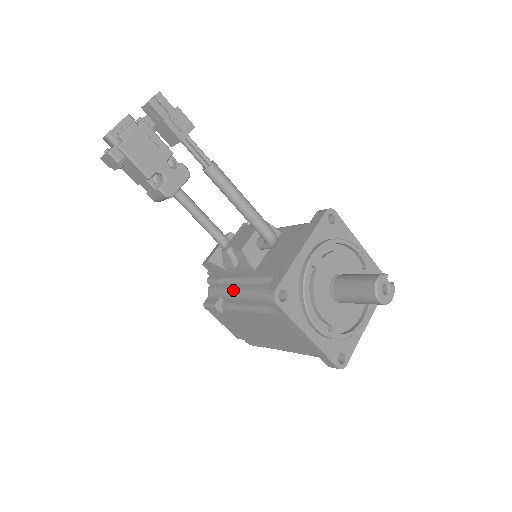
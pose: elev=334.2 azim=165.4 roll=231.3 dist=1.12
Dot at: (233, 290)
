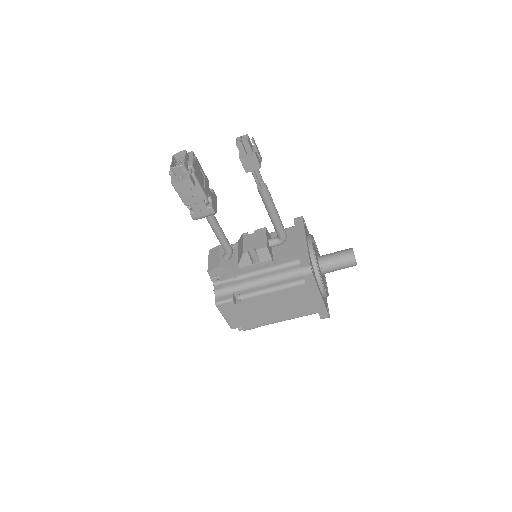
Dot at: (249, 283)
